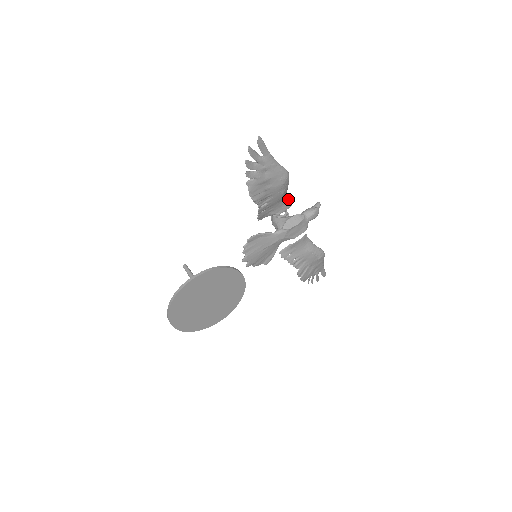
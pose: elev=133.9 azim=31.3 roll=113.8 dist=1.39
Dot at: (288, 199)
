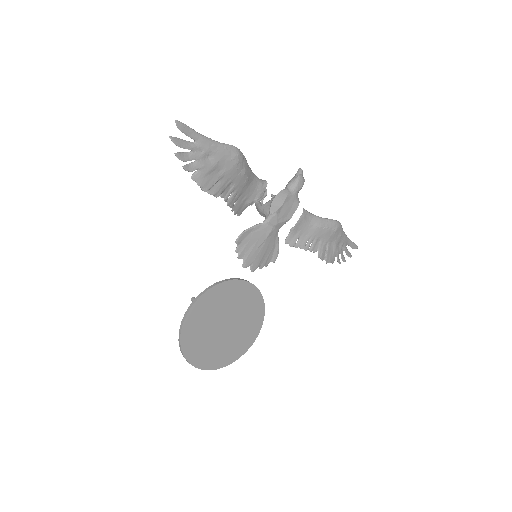
Dot at: (259, 179)
